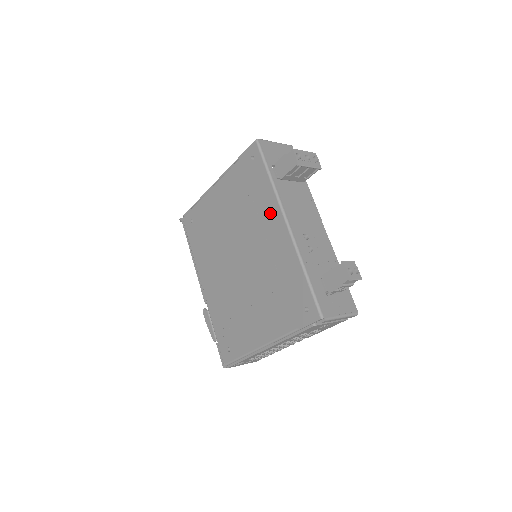
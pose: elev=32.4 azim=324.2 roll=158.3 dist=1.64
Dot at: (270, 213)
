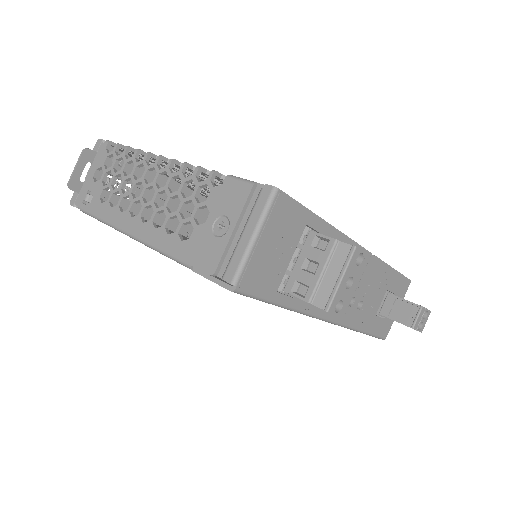
Dot at: occluded
